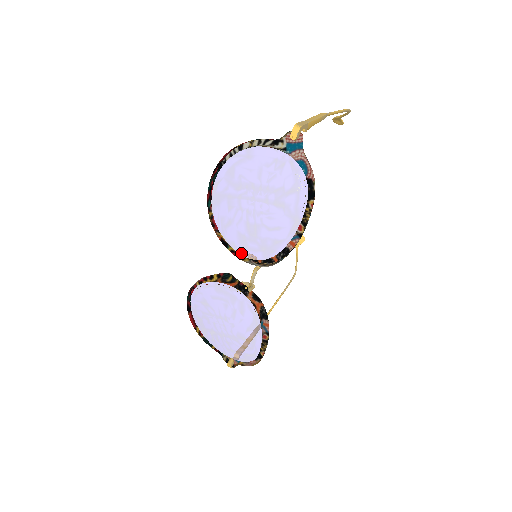
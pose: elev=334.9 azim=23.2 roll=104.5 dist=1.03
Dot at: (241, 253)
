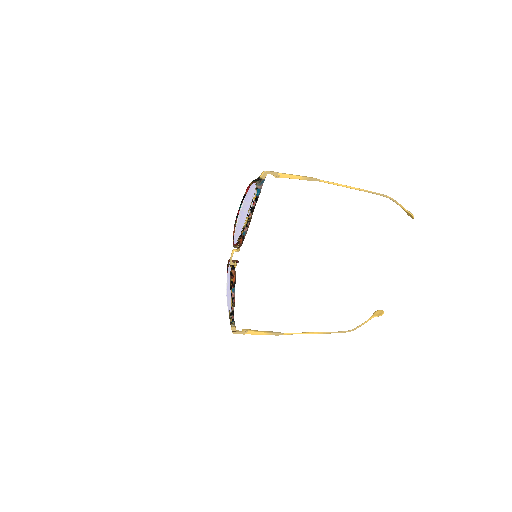
Dot at: (234, 241)
